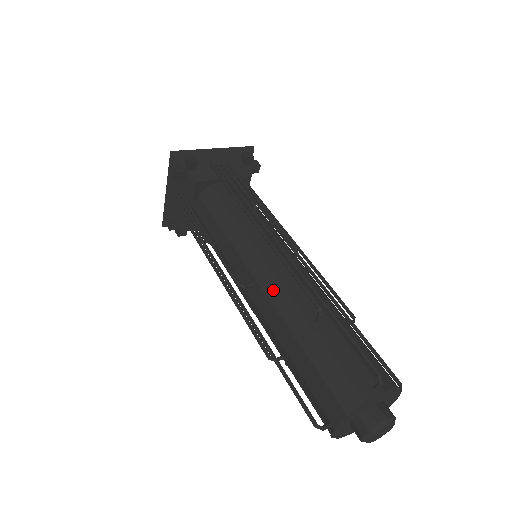
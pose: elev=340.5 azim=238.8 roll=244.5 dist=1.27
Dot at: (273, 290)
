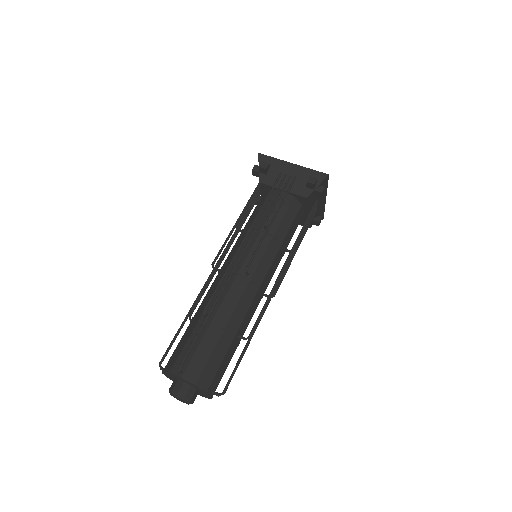
Dot at: (216, 282)
